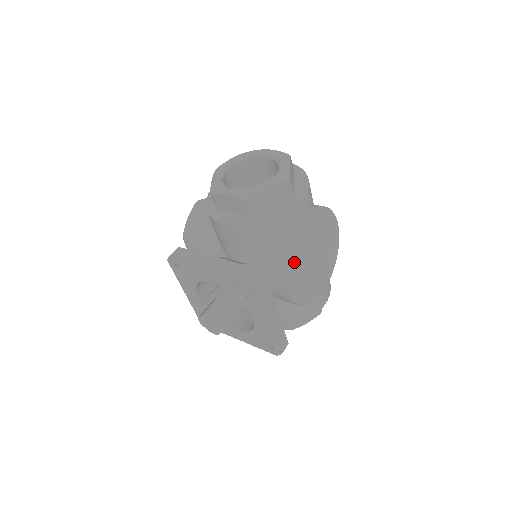
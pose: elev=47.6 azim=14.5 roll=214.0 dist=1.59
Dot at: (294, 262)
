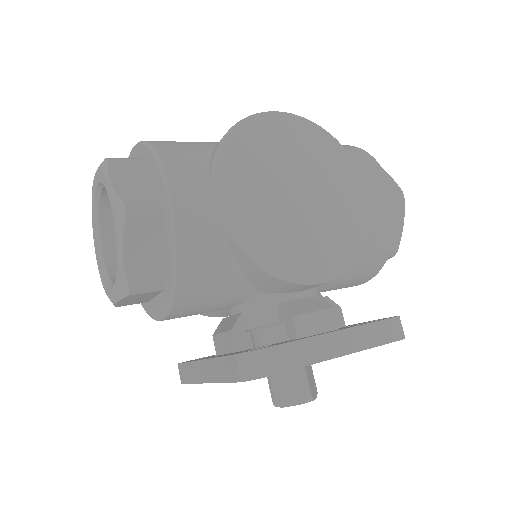
Dot at: (273, 259)
